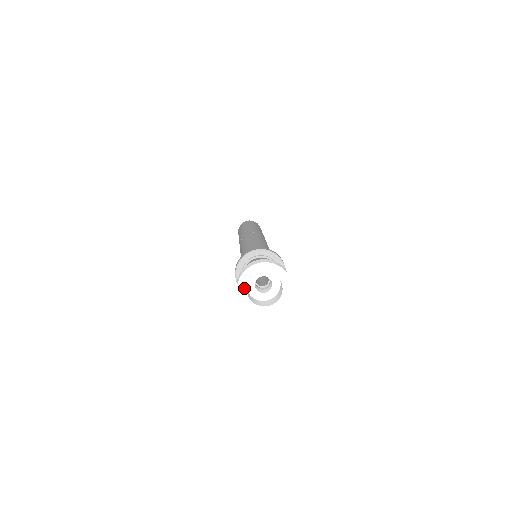
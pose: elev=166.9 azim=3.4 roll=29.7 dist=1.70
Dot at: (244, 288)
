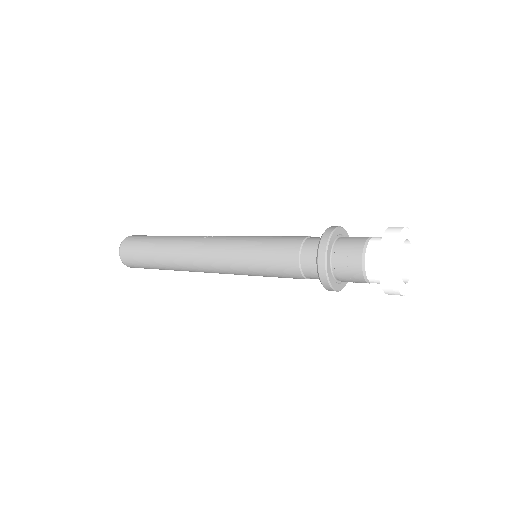
Dot at: (401, 245)
